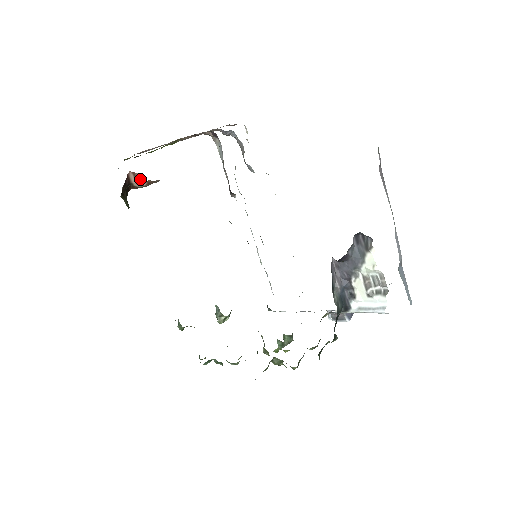
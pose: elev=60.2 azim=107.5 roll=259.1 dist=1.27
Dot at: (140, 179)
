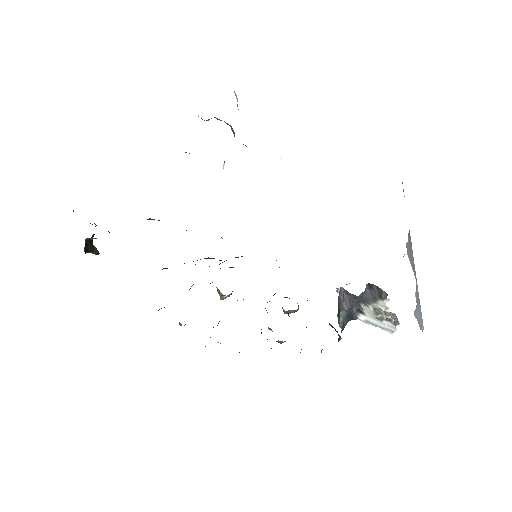
Dot at: occluded
